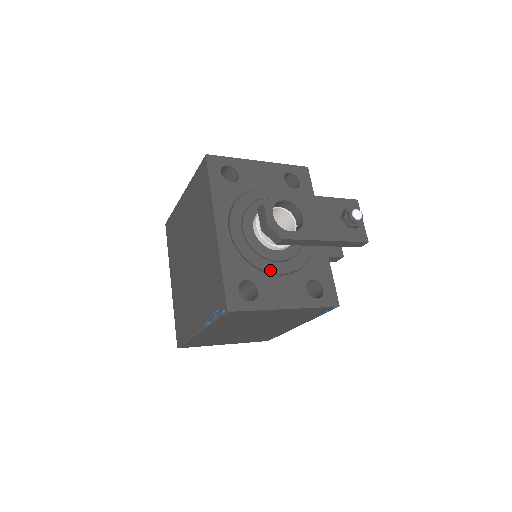
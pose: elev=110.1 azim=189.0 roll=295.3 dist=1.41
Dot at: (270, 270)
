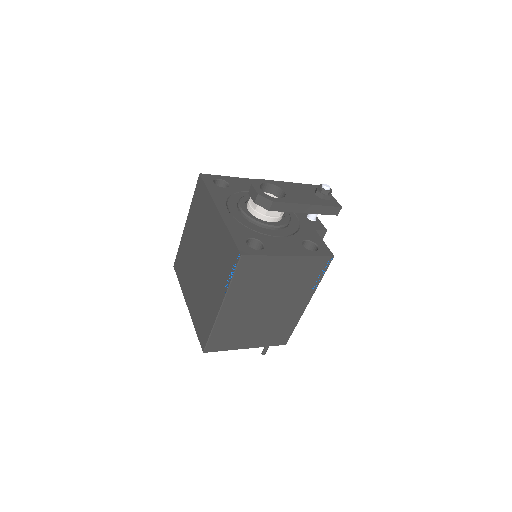
Dot at: (269, 234)
